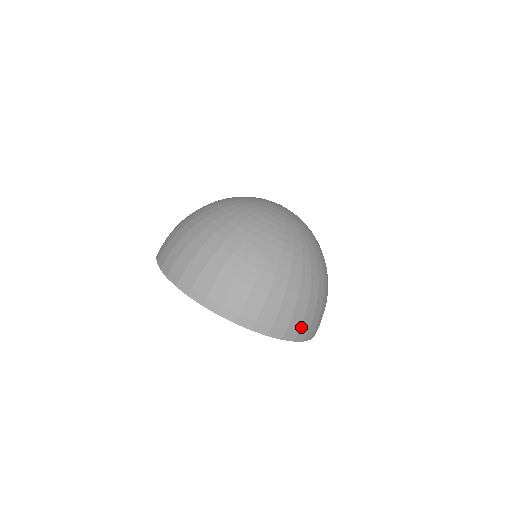
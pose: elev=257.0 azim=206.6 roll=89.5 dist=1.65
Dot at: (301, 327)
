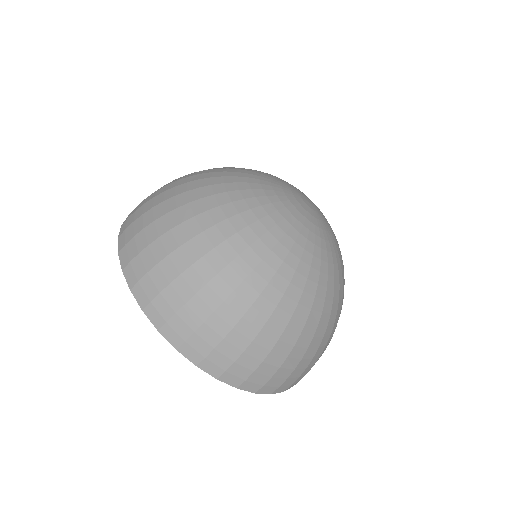
Dot at: occluded
